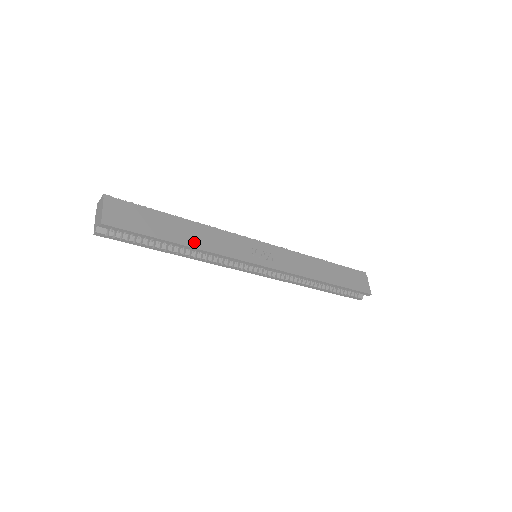
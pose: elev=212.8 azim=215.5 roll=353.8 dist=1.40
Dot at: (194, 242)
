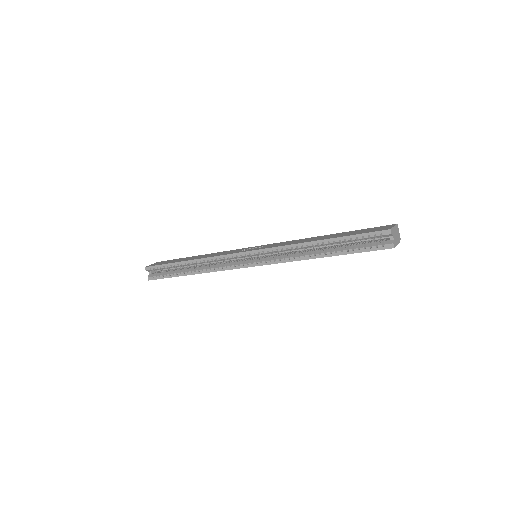
Dot at: (197, 258)
